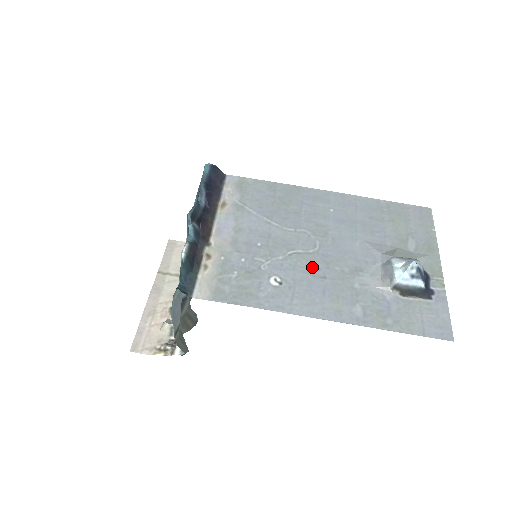
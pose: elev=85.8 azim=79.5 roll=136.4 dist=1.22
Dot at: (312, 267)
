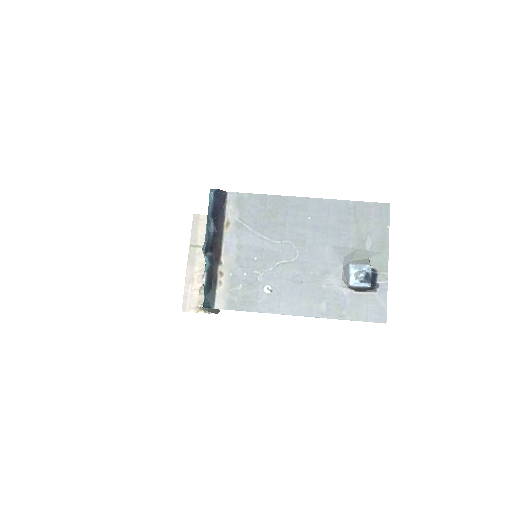
Dot at: (293, 274)
